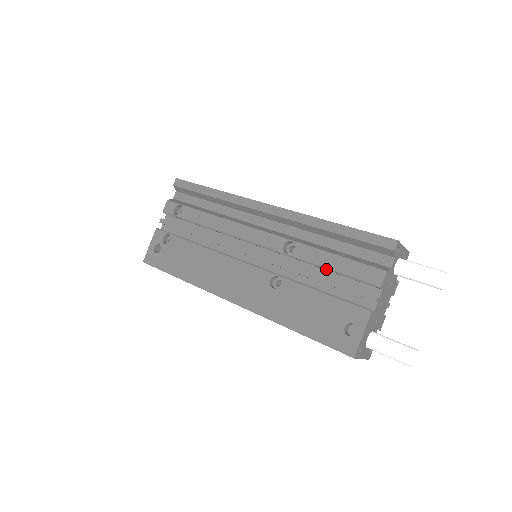
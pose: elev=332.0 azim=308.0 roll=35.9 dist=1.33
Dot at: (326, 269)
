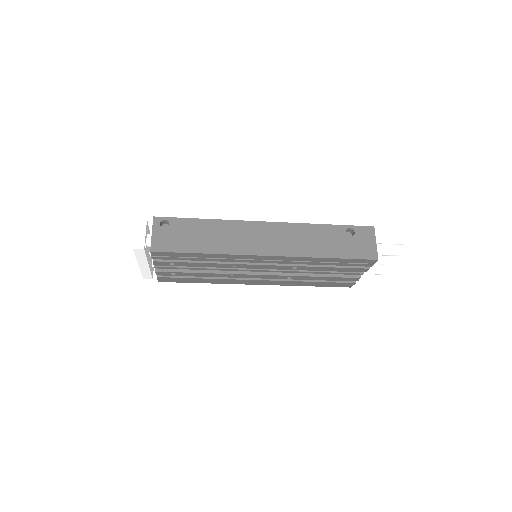
Dot at: occluded
